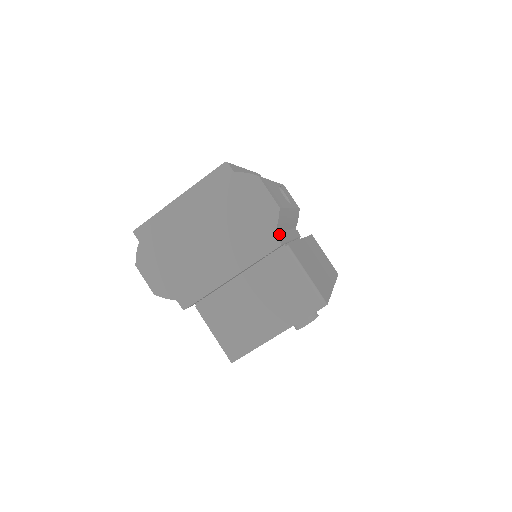
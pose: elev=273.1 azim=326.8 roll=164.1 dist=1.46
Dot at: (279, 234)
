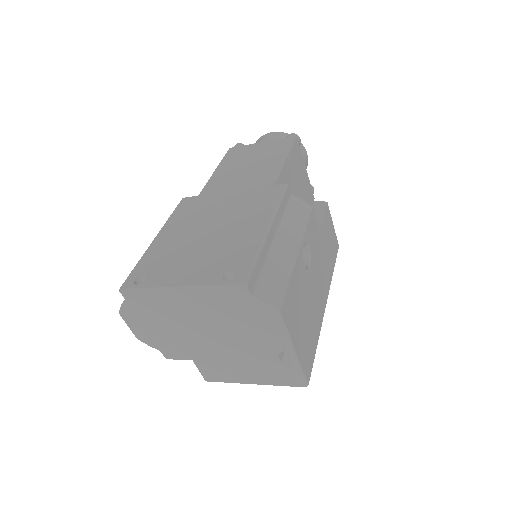
Dot at: occluded
